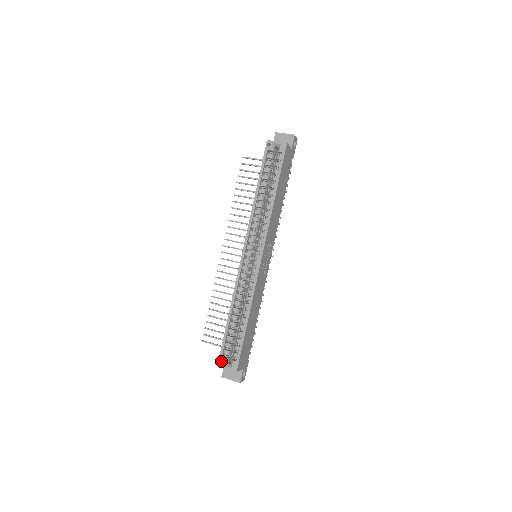
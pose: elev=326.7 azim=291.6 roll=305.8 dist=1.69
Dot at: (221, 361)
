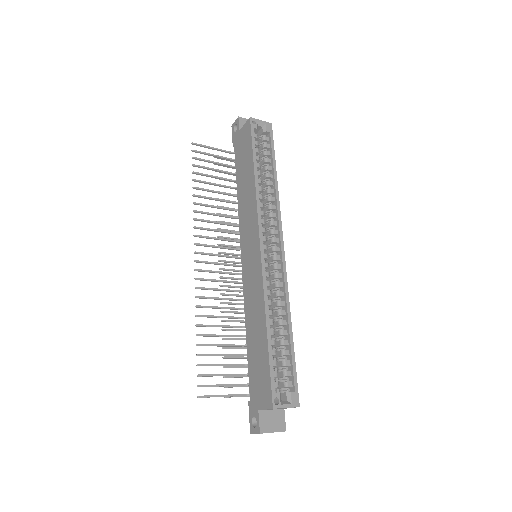
Dot at: (269, 402)
